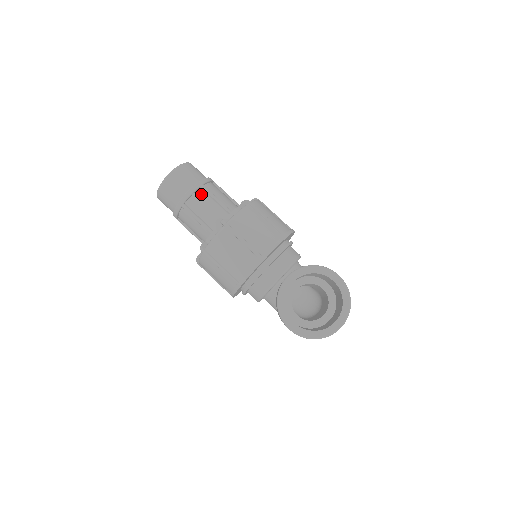
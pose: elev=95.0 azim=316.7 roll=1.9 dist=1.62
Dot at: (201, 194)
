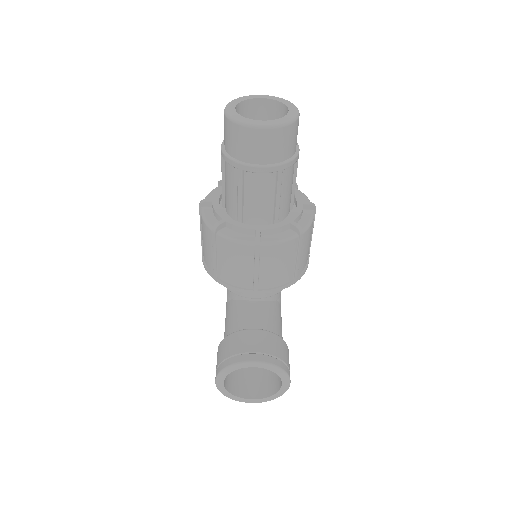
Dot at: (270, 178)
